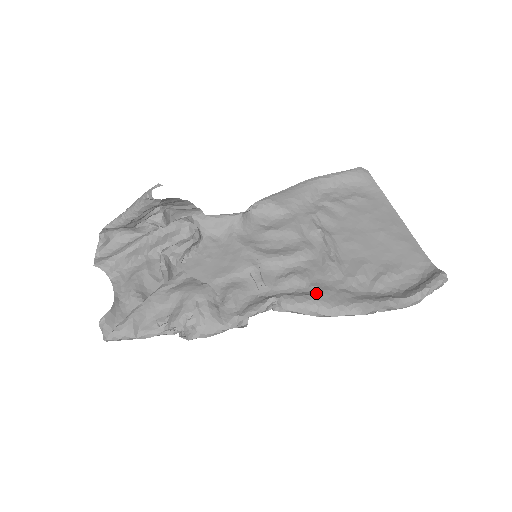
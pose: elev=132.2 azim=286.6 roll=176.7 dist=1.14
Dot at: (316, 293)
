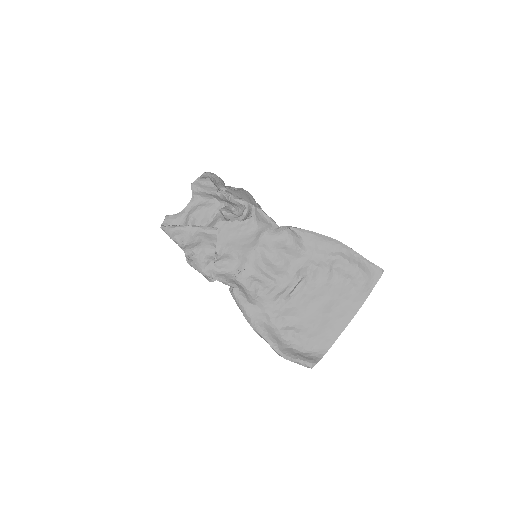
Dot at: (251, 303)
